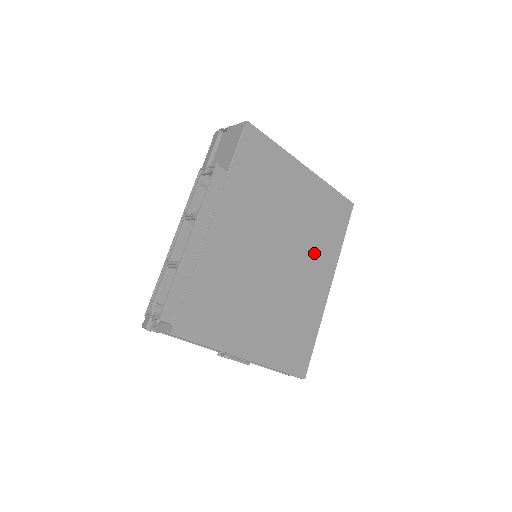
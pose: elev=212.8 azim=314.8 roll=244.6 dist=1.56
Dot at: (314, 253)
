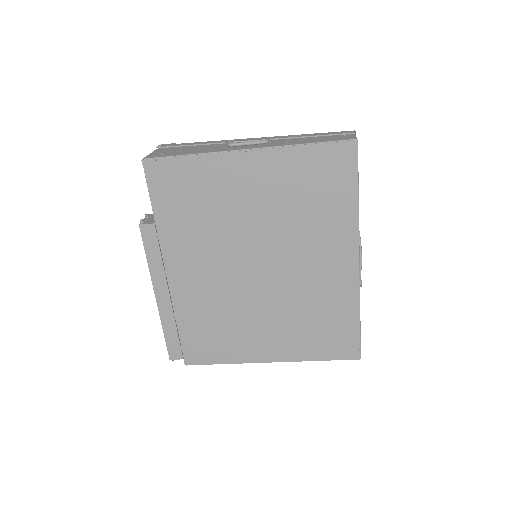
Dot at: (311, 238)
